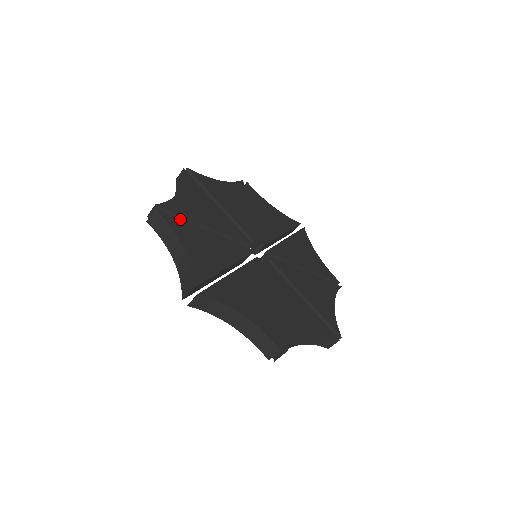
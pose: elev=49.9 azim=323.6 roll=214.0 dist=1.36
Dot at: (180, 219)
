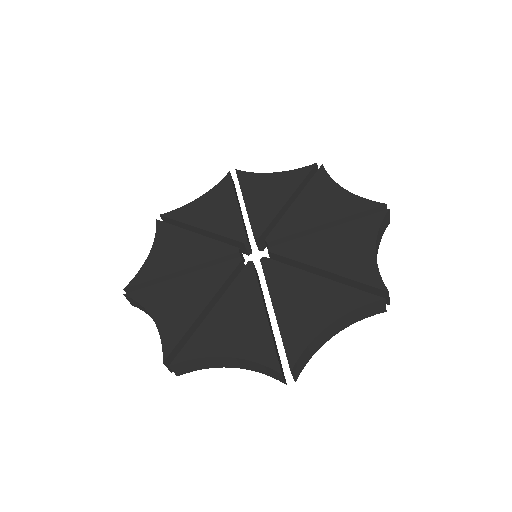
Dot at: (150, 286)
